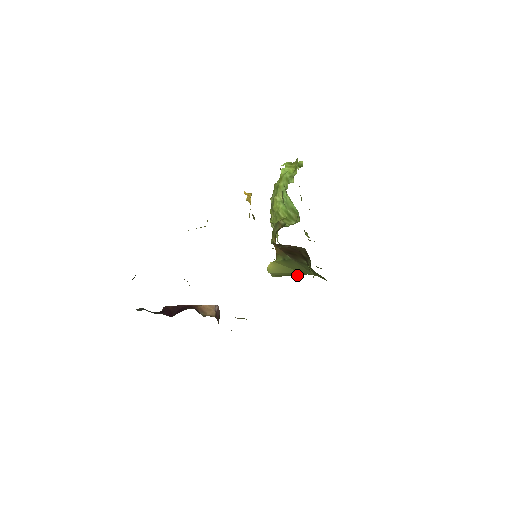
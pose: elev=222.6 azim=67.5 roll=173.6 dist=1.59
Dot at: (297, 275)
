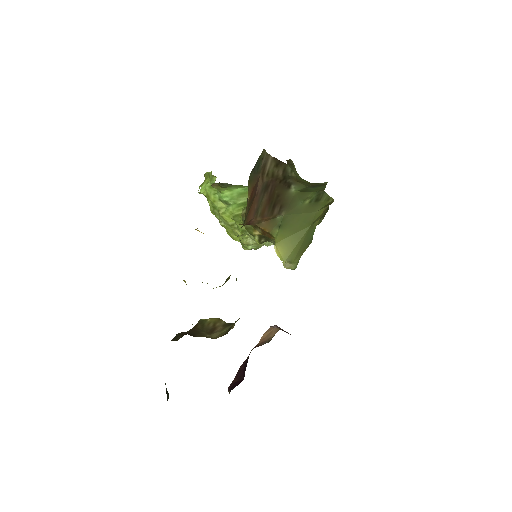
Dot at: (310, 239)
